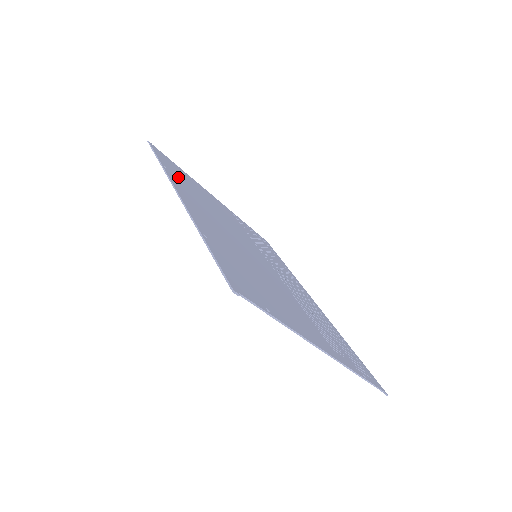
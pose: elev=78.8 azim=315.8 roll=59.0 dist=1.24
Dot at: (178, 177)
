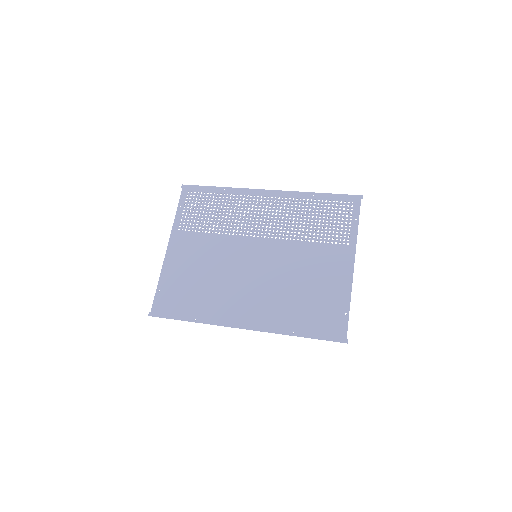
Dot at: (196, 306)
